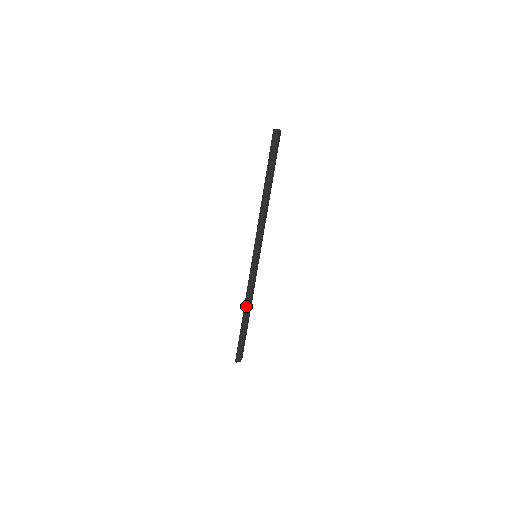
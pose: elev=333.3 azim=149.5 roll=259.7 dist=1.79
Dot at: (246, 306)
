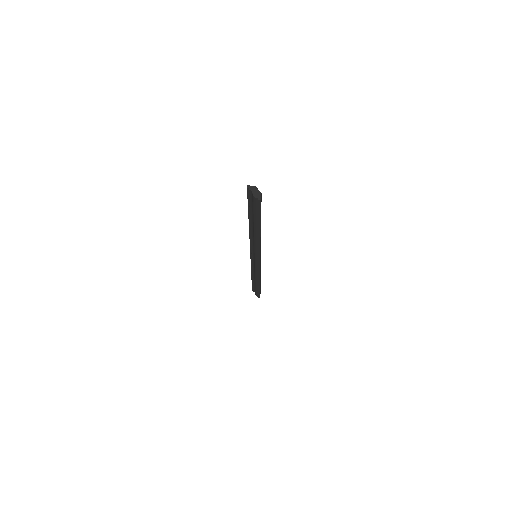
Dot at: occluded
